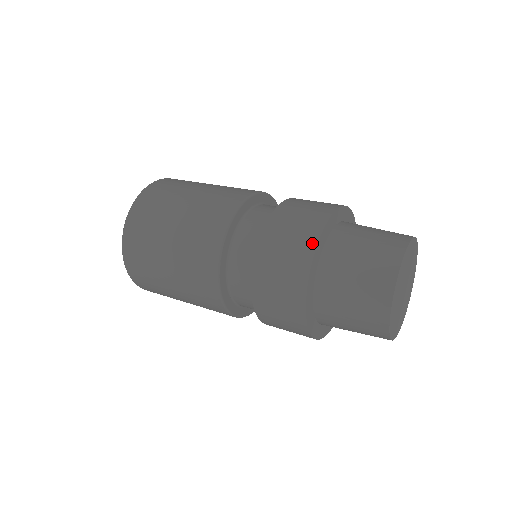
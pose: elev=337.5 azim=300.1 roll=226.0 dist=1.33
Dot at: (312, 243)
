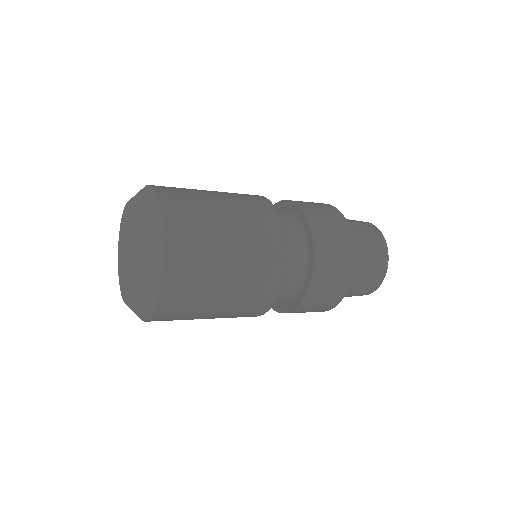
Dot at: (333, 207)
